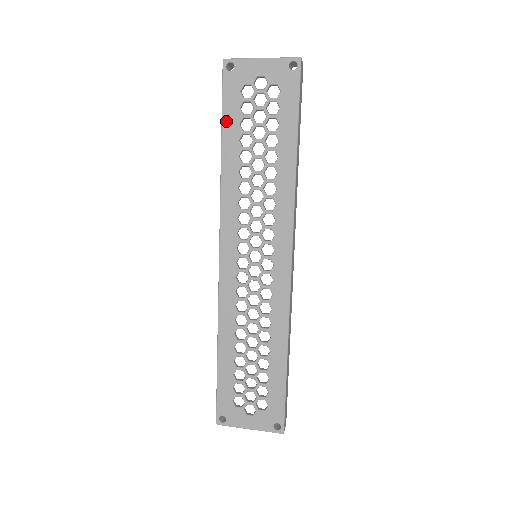
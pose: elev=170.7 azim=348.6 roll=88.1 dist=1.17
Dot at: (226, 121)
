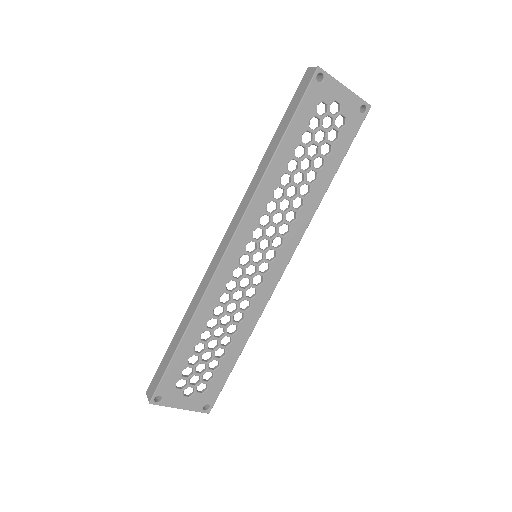
Dot at: (293, 125)
